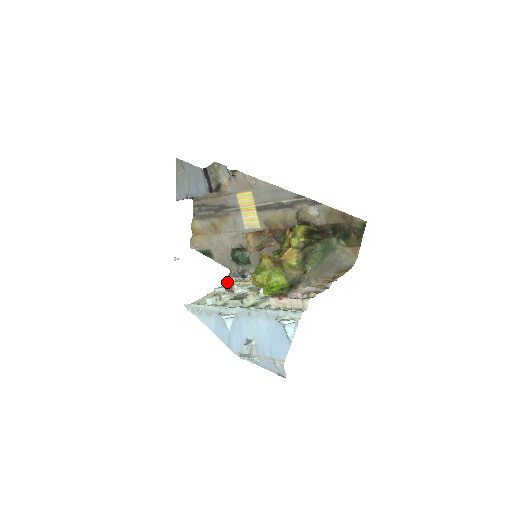
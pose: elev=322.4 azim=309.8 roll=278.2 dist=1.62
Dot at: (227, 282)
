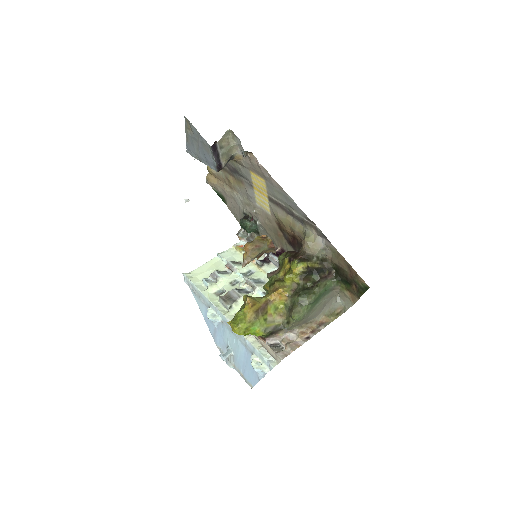
Dot at: (233, 245)
